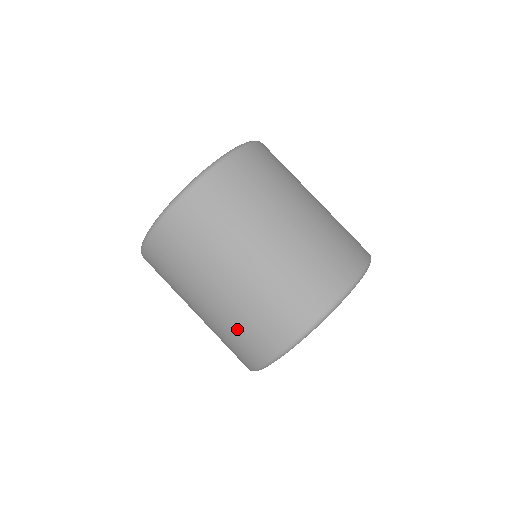
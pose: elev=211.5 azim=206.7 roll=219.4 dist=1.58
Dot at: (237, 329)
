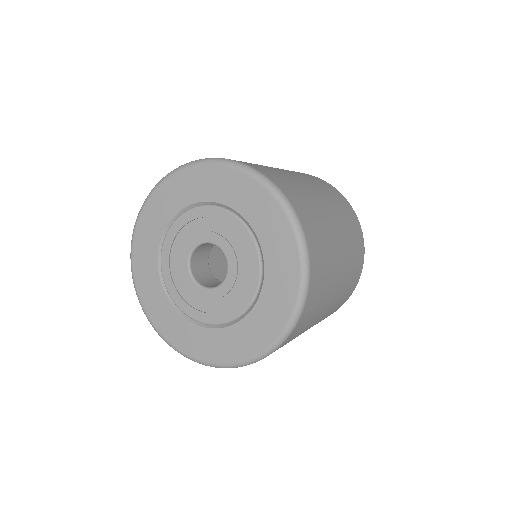
Dot at: occluded
